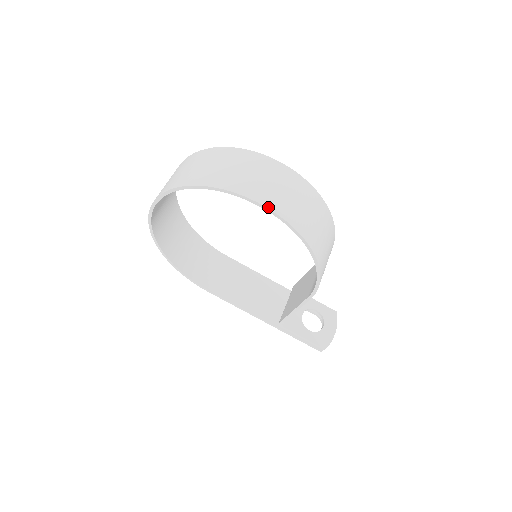
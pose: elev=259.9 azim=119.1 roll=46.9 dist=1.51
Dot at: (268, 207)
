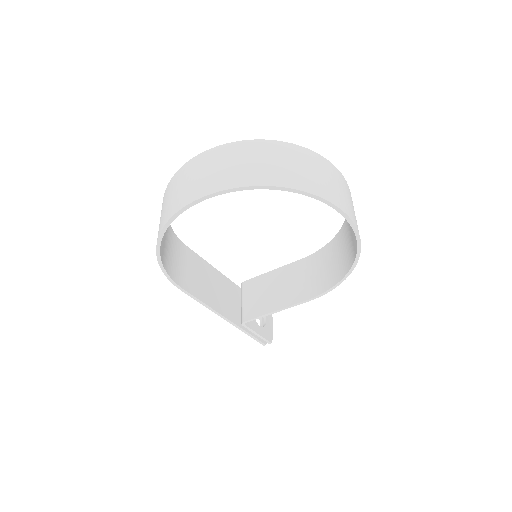
Dot at: (354, 223)
